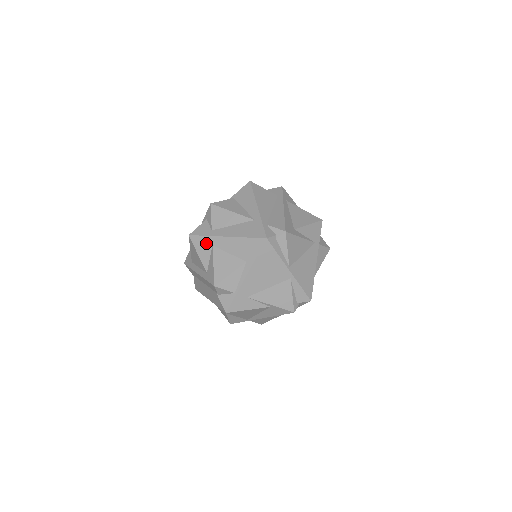
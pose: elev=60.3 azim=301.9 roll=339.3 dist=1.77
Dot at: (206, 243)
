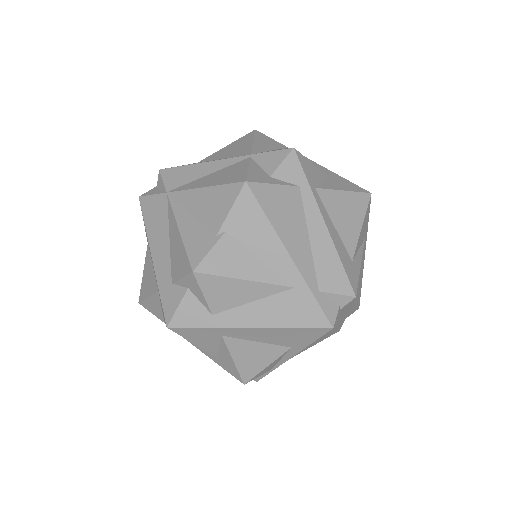
Dot at: (208, 334)
